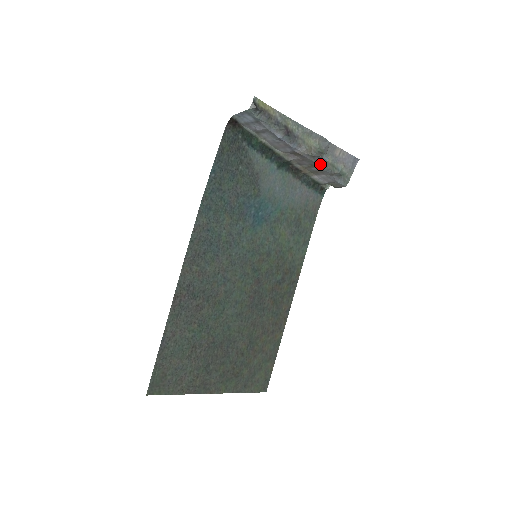
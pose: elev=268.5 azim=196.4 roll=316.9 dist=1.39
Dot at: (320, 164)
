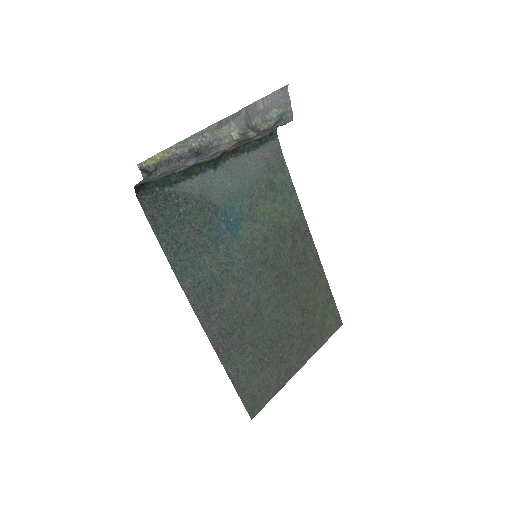
Dot at: occluded
